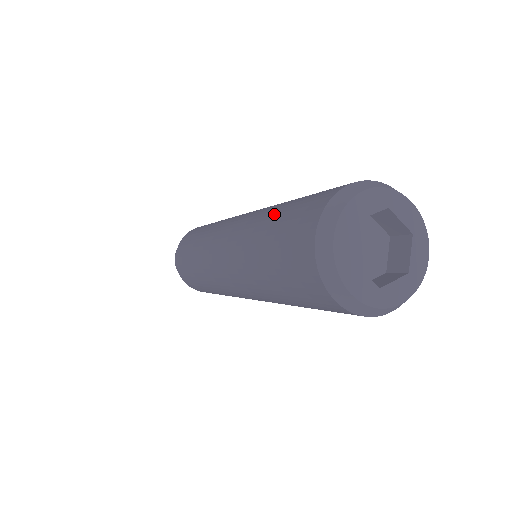
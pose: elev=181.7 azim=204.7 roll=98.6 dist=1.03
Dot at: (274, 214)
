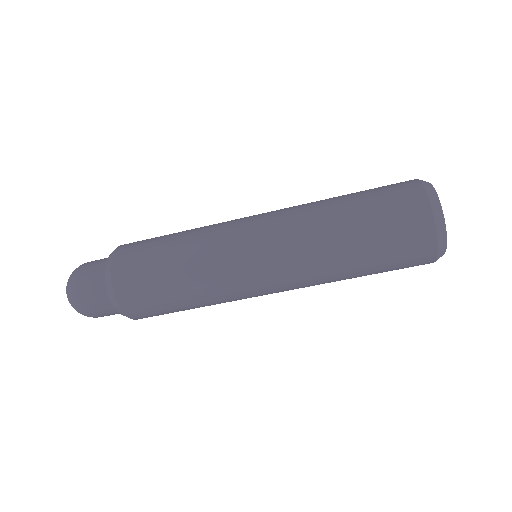
Dot at: (346, 199)
